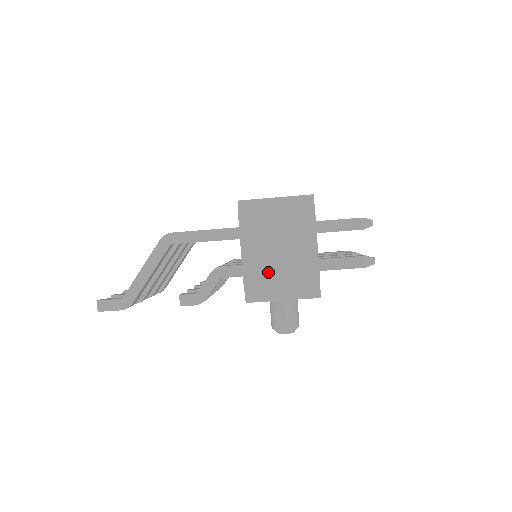
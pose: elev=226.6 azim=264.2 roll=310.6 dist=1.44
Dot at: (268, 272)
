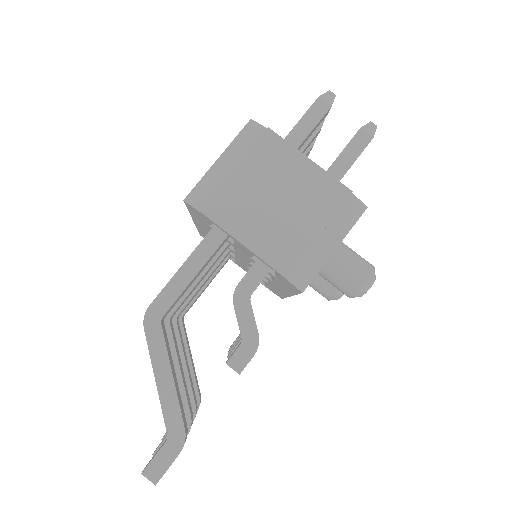
Dot at: (291, 235)
